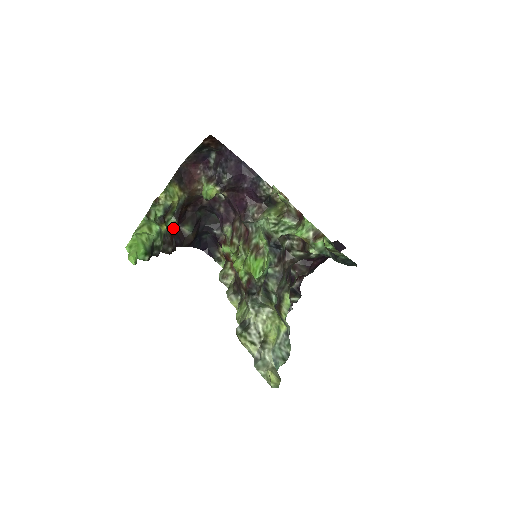
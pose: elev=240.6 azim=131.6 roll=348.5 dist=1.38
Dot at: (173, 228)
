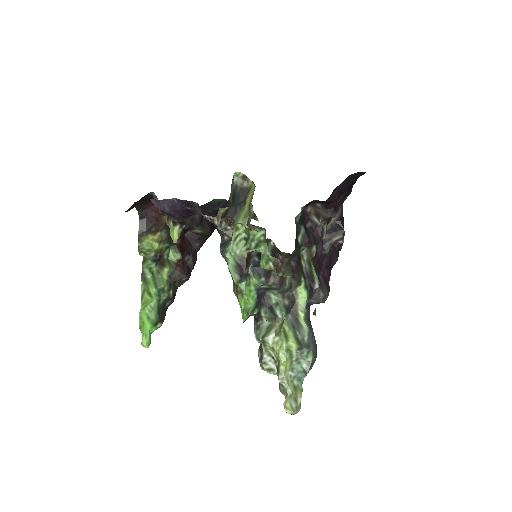
Dot at: (176, 258)
